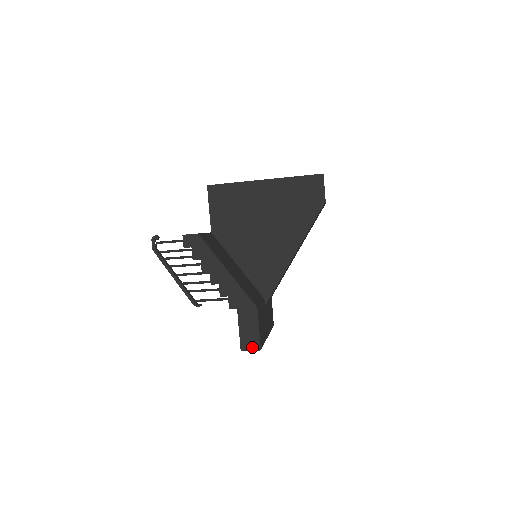
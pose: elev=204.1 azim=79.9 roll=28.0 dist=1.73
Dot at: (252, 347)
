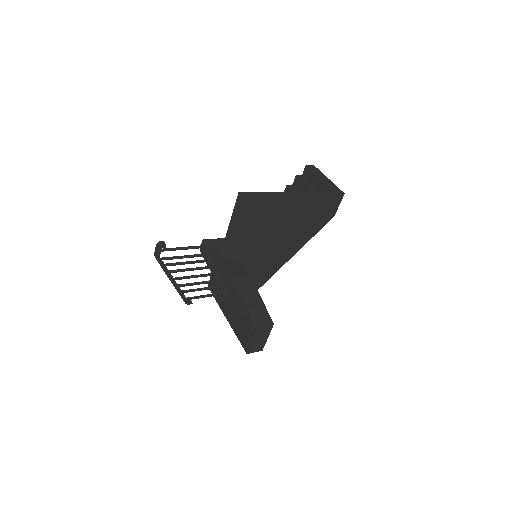
Dot at: (257, 350)
